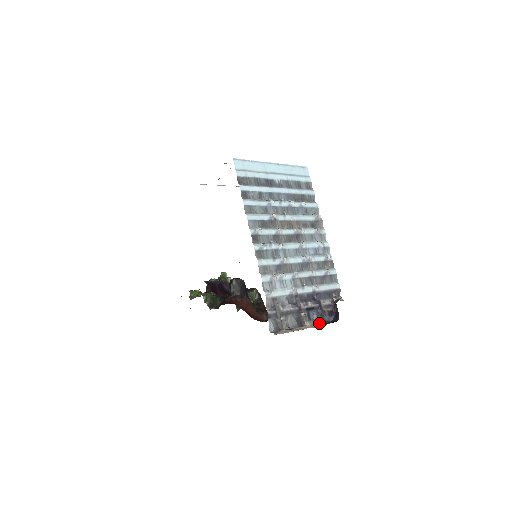
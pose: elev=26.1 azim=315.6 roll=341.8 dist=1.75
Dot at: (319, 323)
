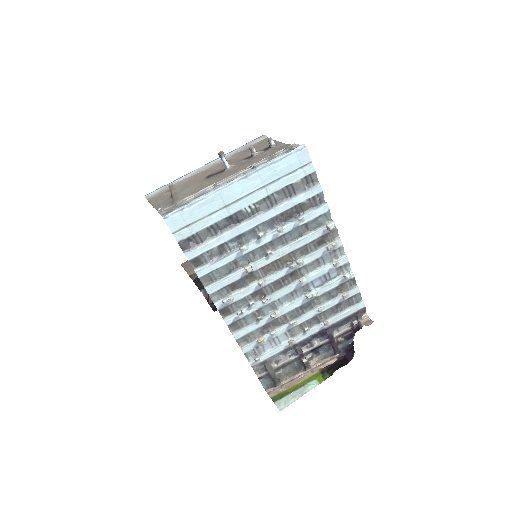
Dot at: (330, 355)
